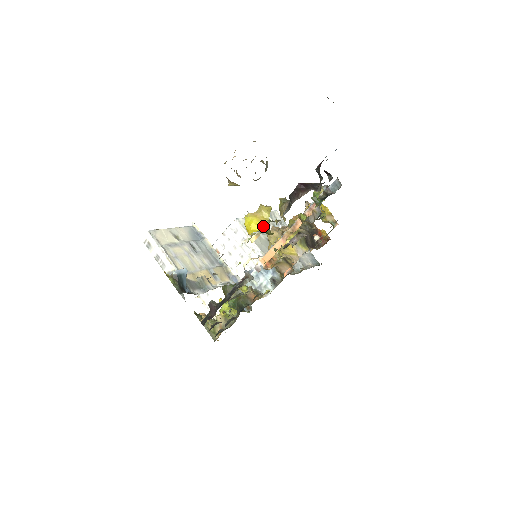
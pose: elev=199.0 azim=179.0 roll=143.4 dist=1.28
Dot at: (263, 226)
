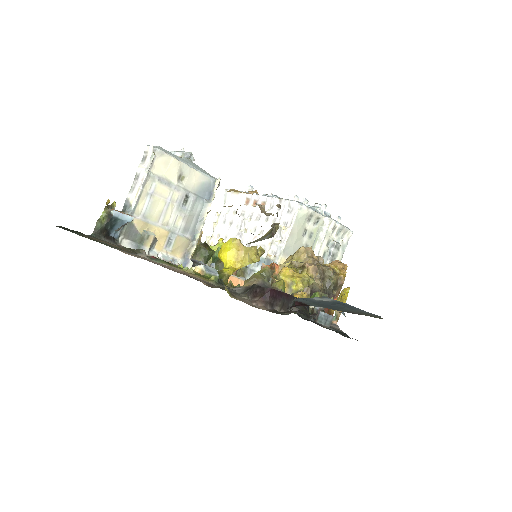
Dot at: (230, 266)
